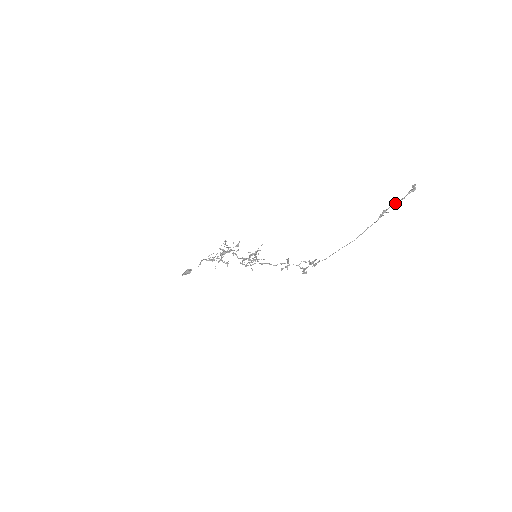
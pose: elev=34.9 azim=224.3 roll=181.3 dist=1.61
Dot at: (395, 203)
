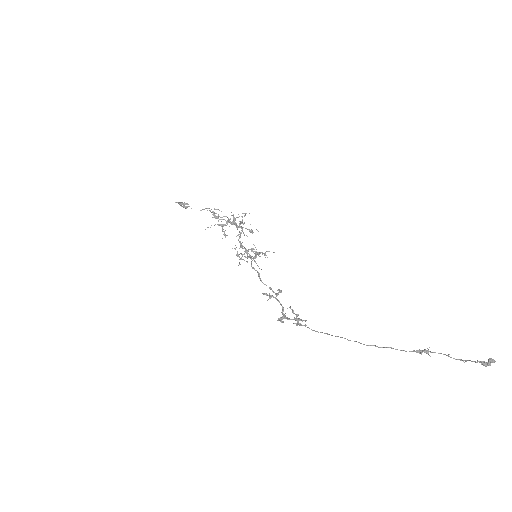
Dot at: (448, 355)
